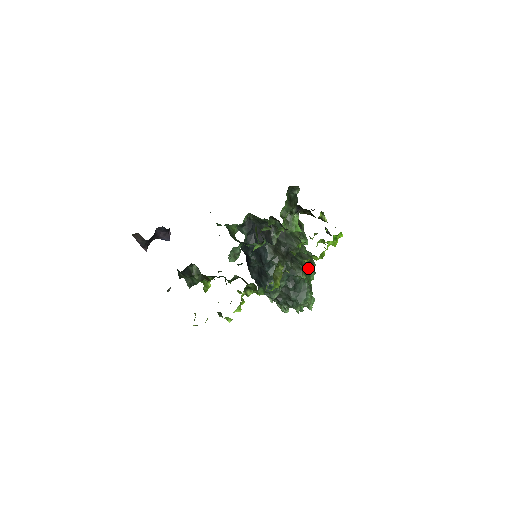
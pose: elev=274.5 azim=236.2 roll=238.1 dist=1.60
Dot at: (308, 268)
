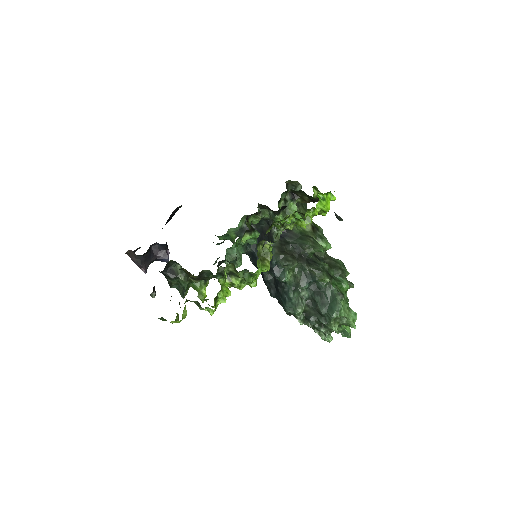
Dot at: (338, 276)
